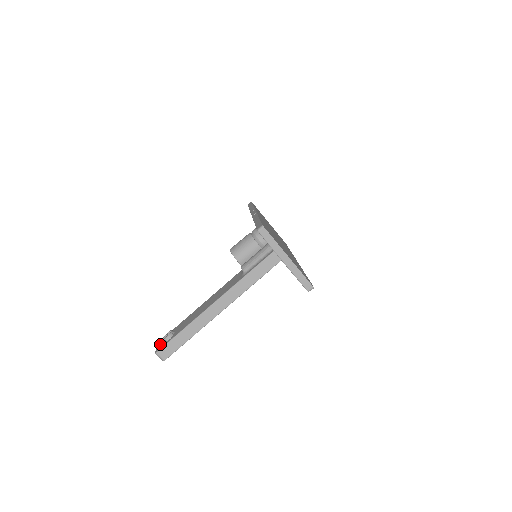
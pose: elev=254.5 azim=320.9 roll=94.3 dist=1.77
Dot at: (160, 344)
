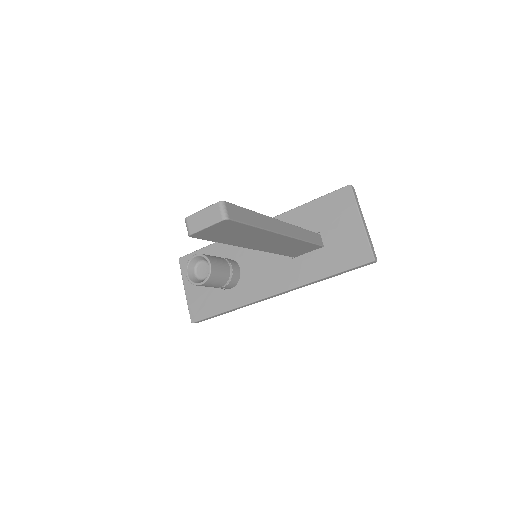
Dot at: occluded
